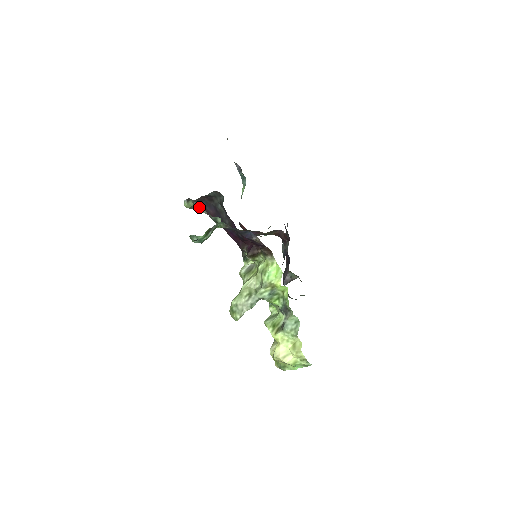
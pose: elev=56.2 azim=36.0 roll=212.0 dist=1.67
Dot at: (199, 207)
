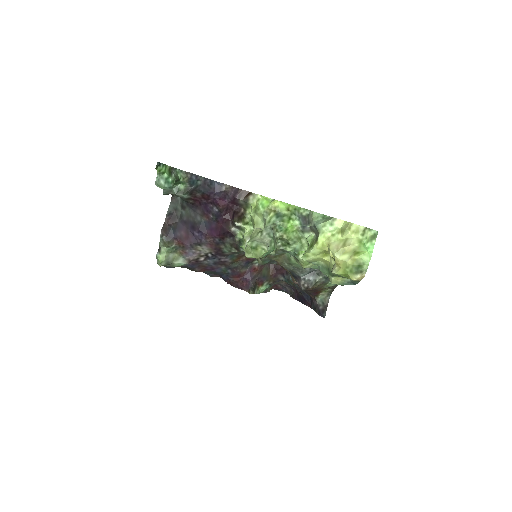
Dot at: (171, 244)
